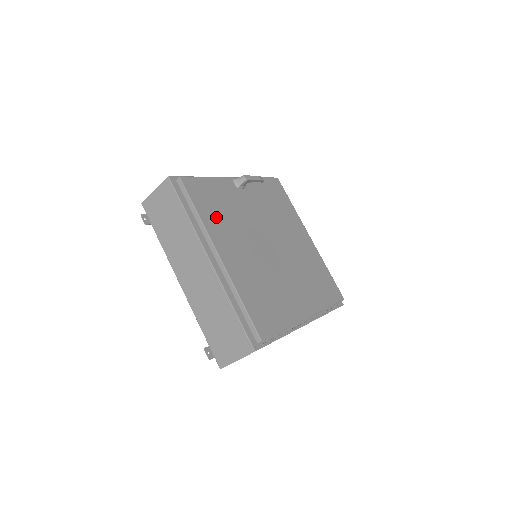
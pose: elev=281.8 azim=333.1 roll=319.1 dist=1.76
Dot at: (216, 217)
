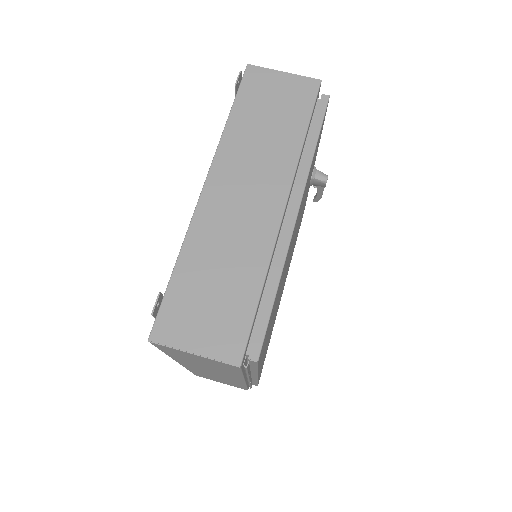
Dot at: occluded
